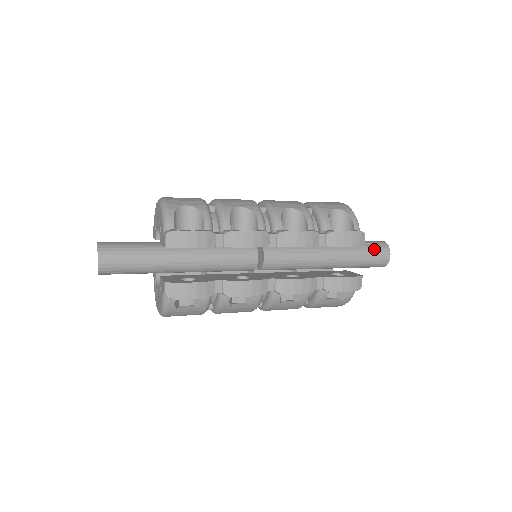
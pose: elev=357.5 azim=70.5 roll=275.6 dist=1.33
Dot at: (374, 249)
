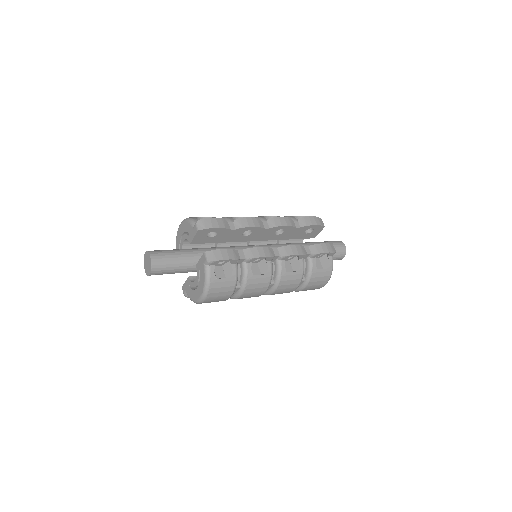
Dot at: (332, 242)
